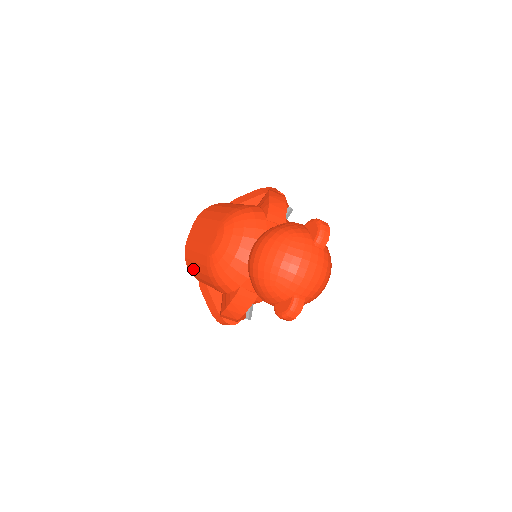
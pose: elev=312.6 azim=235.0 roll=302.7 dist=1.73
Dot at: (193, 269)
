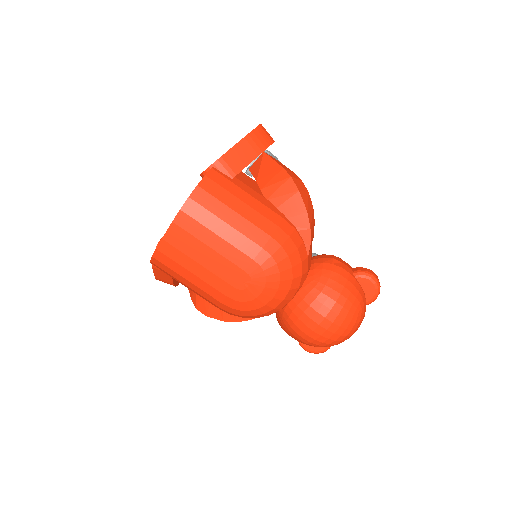
Dot at: occluded
